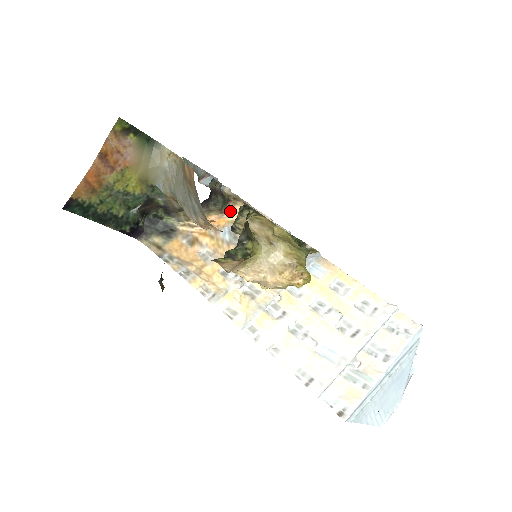
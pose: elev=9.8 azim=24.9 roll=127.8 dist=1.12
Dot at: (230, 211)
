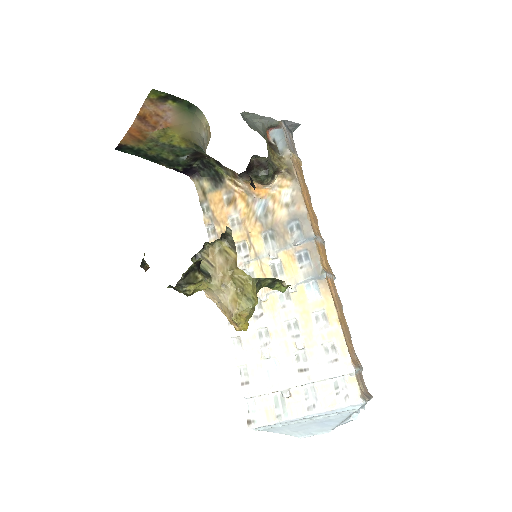
Dot at: (275, 183)
